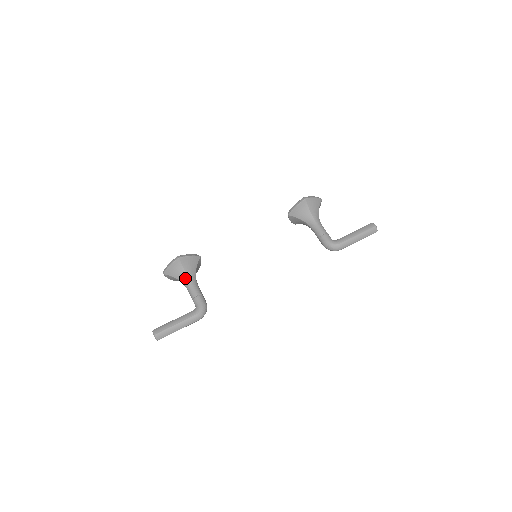
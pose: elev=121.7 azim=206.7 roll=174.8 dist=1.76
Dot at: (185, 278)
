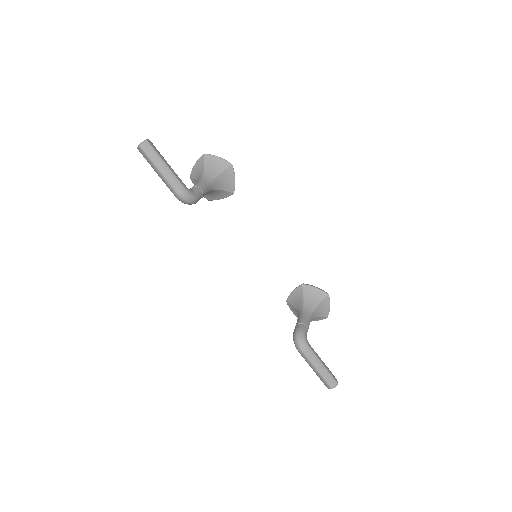
Dot at: (211, 176)
